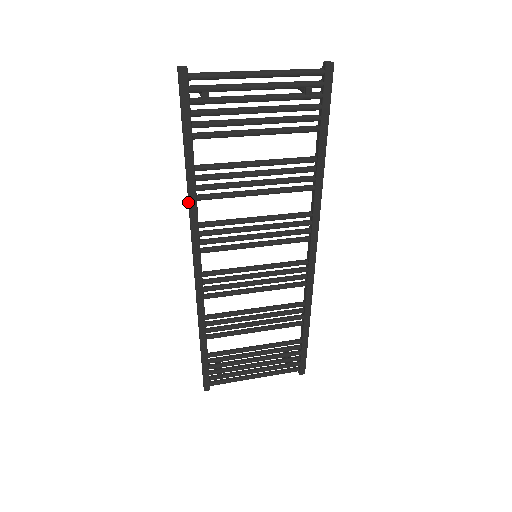
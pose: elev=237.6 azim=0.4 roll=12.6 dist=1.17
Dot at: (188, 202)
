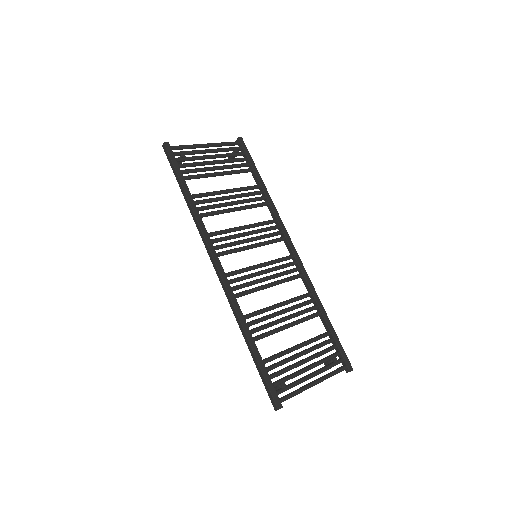
Dot at: (195, 219)
